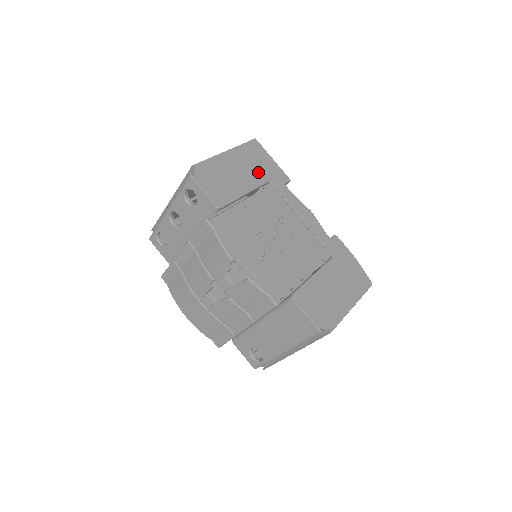
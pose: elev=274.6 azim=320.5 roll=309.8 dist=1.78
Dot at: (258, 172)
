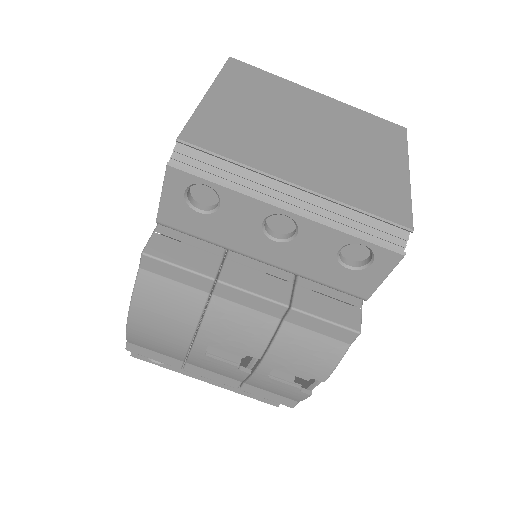
Dot at: occluded
